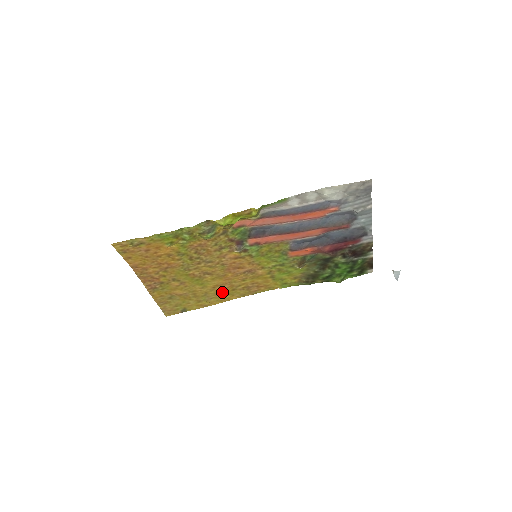
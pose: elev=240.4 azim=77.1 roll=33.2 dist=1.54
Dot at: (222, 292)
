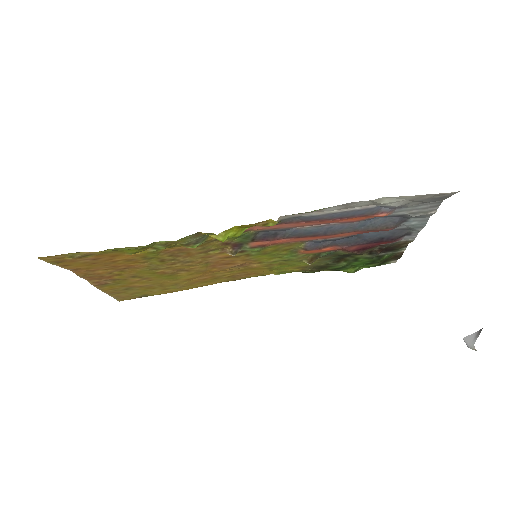
Dot at: (199, 281)
